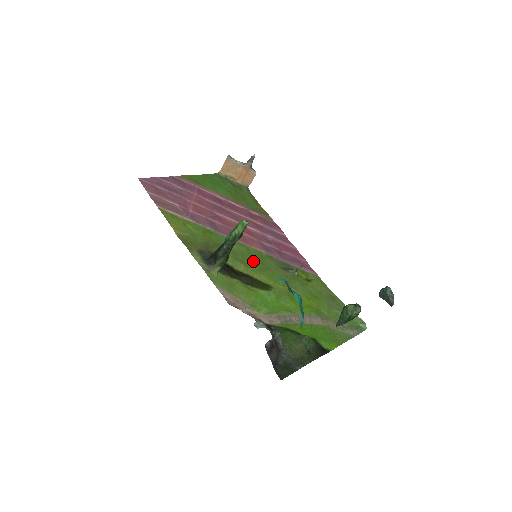
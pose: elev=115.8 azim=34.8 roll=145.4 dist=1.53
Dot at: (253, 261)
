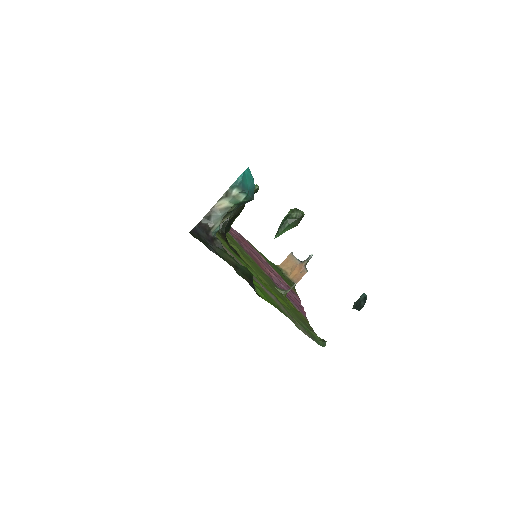
Dot at: (251, 262)
